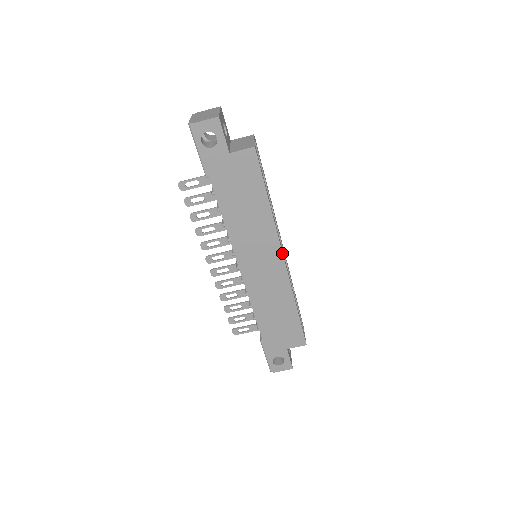
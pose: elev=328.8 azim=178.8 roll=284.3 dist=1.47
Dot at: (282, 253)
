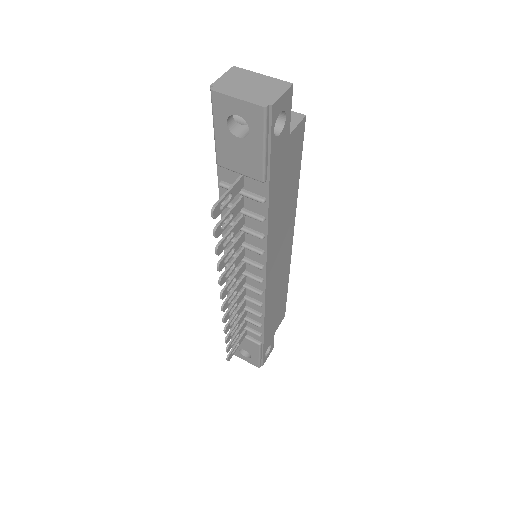
Dot at: (293, 235)
